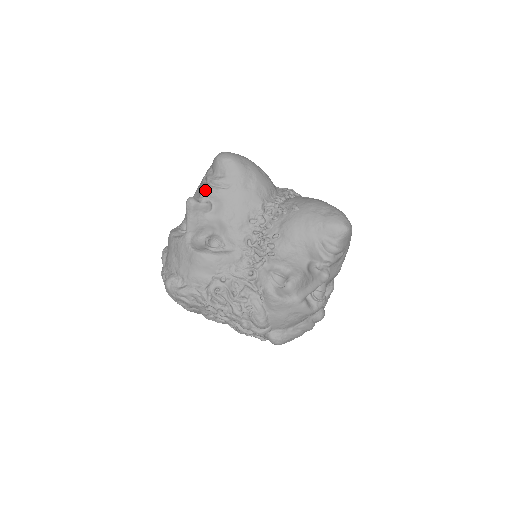
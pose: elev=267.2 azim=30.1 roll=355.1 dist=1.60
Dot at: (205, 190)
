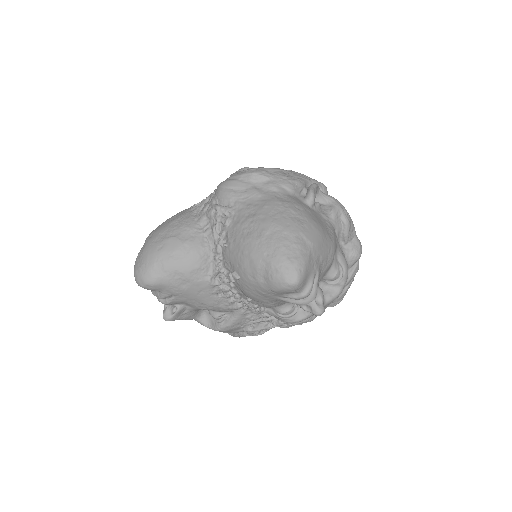
Dot at: occluded
